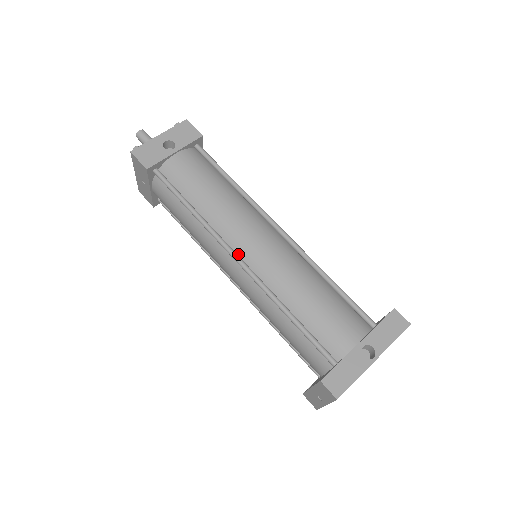
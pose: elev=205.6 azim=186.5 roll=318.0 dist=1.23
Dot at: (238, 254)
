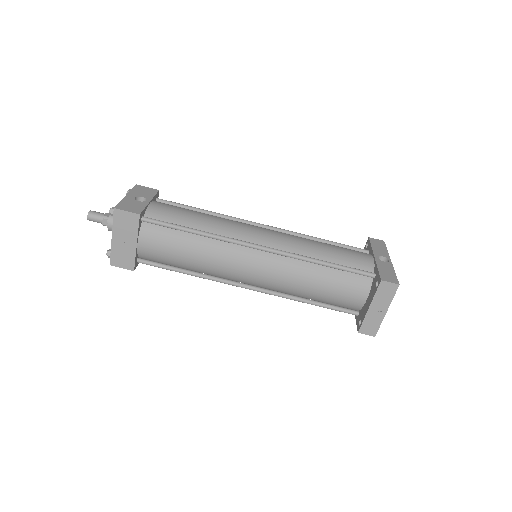
Dot at: (255, 245)
